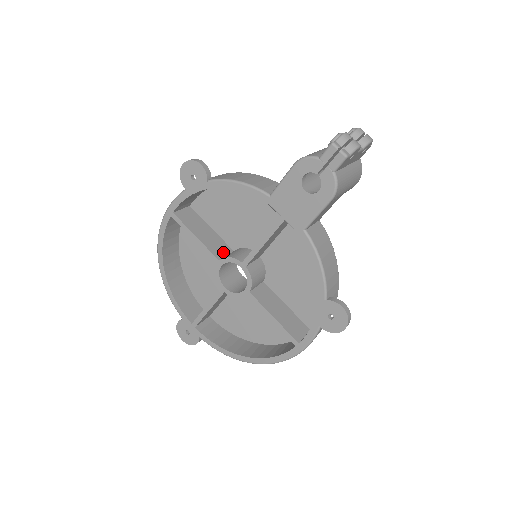
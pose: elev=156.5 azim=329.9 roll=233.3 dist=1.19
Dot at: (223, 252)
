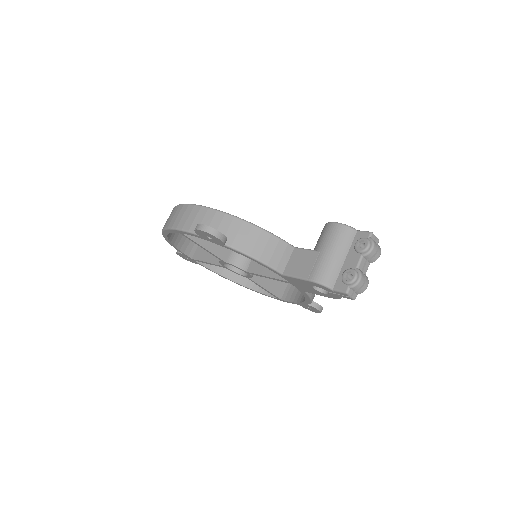
Dot at: (227, 250)
